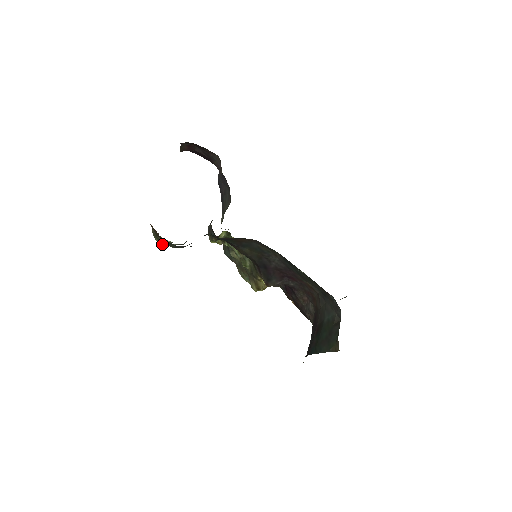
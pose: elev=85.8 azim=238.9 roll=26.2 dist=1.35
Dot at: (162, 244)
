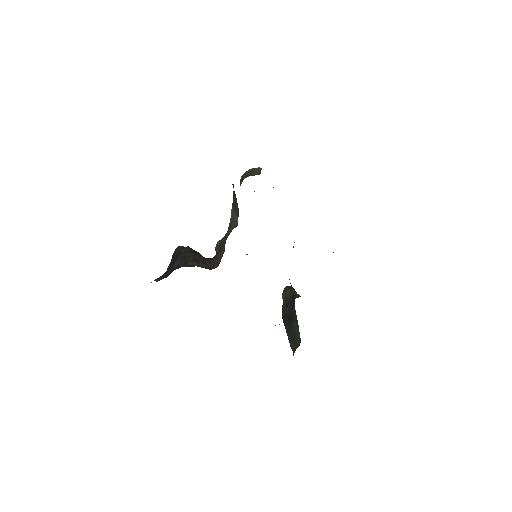
Dot at: occluded
